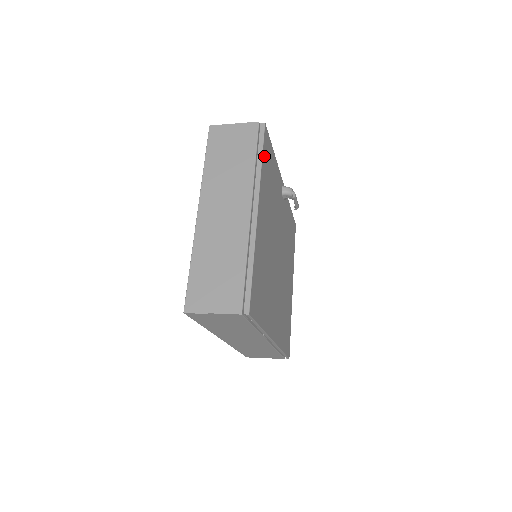
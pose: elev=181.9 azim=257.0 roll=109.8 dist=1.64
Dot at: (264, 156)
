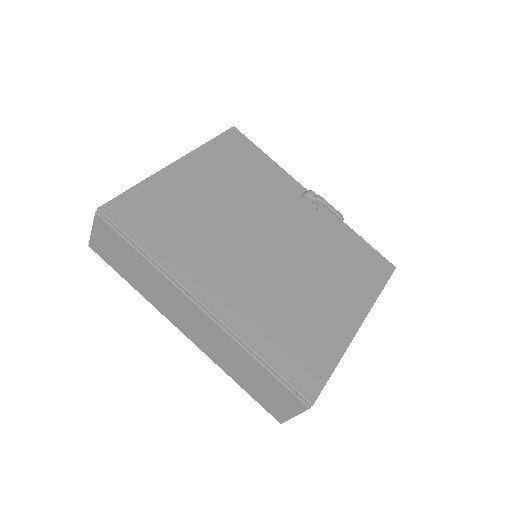
Dot at: (221, 142)
